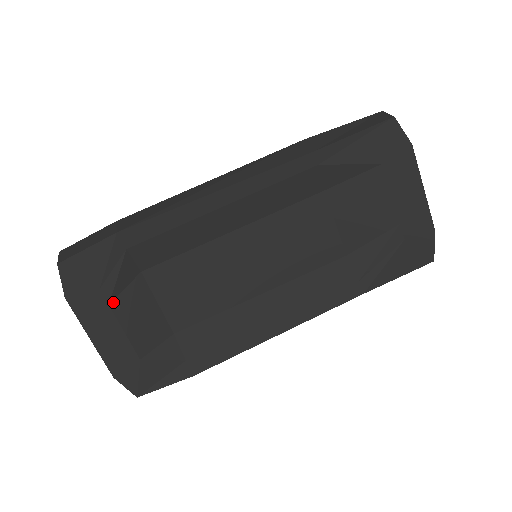
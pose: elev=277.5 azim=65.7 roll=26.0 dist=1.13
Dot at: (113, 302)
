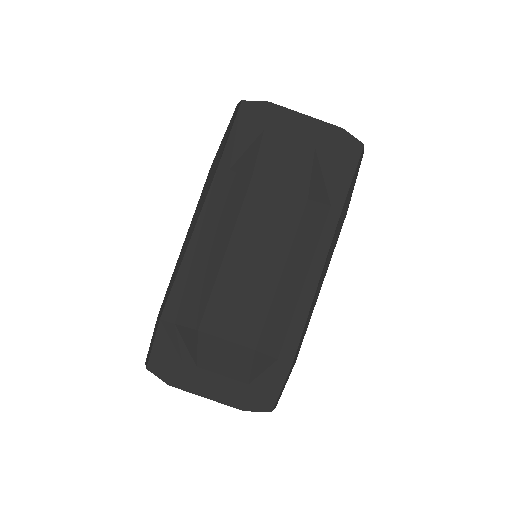
Dot at: (198, 363)
